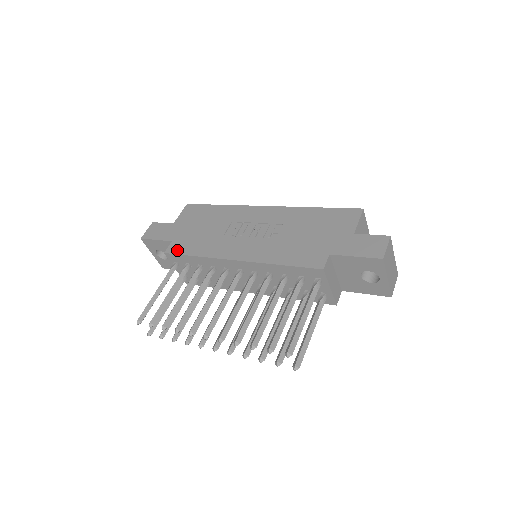
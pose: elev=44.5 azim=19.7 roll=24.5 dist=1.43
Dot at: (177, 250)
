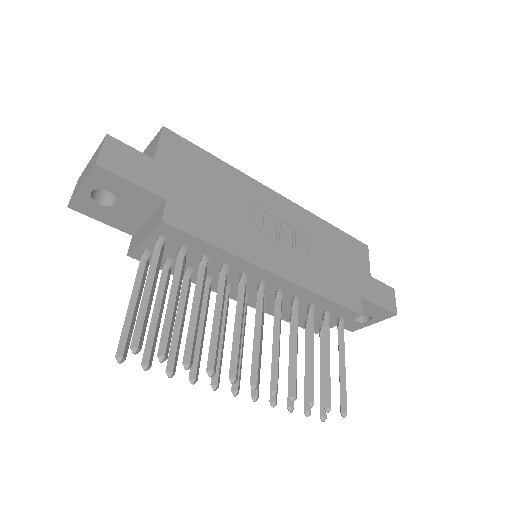
Dot at: (185, 224)
